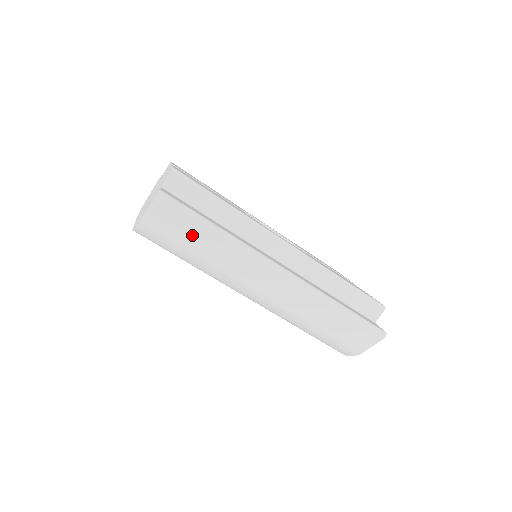
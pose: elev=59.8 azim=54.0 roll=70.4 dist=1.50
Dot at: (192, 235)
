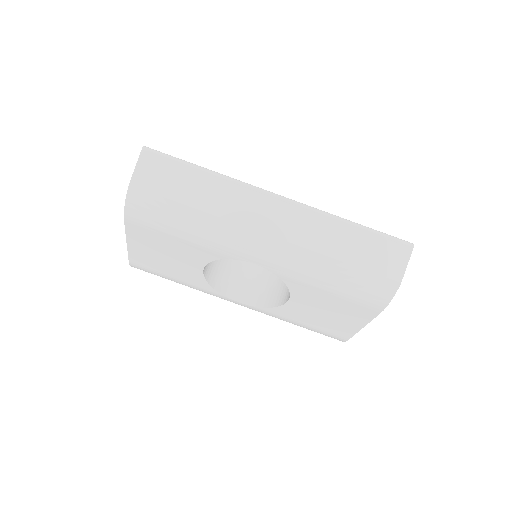
Dot at: (182, 182)
